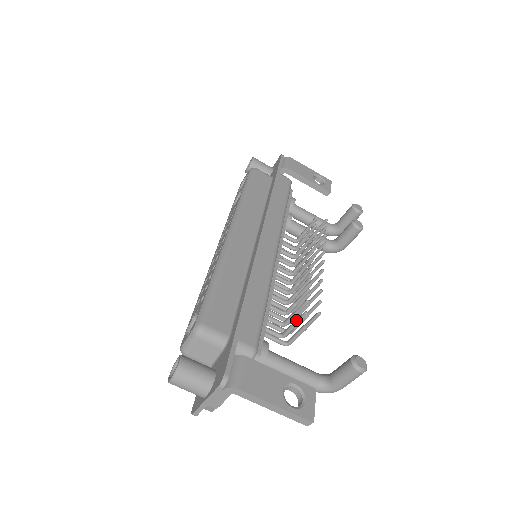
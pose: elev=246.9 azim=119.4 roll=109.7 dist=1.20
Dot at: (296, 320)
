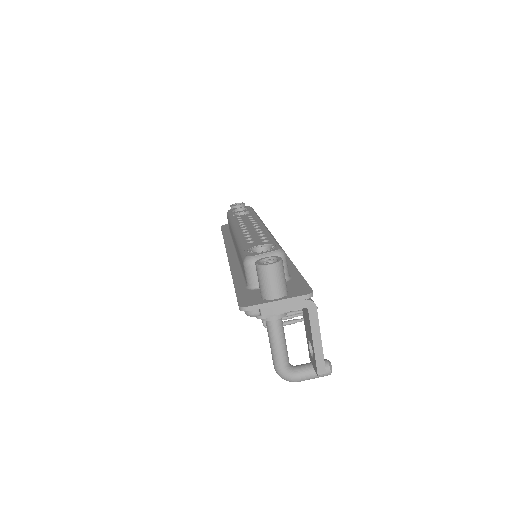
Dot at: occluded
